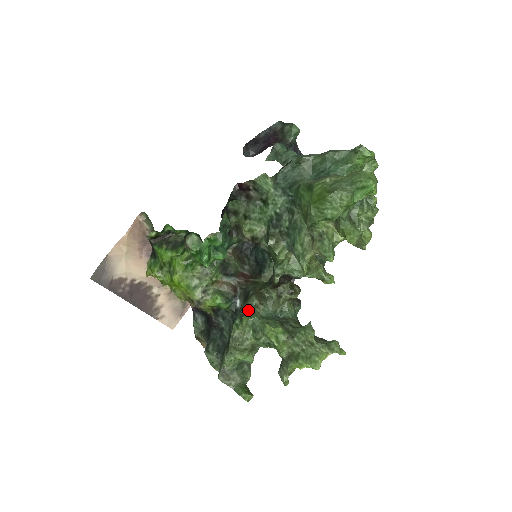
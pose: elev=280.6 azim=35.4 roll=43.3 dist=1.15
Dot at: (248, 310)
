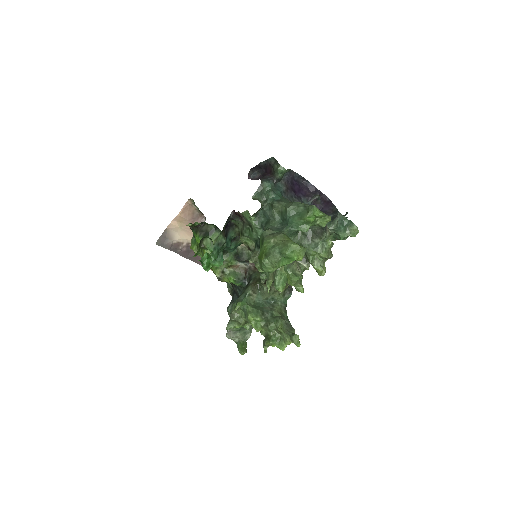
Dot at: (243, 297)
